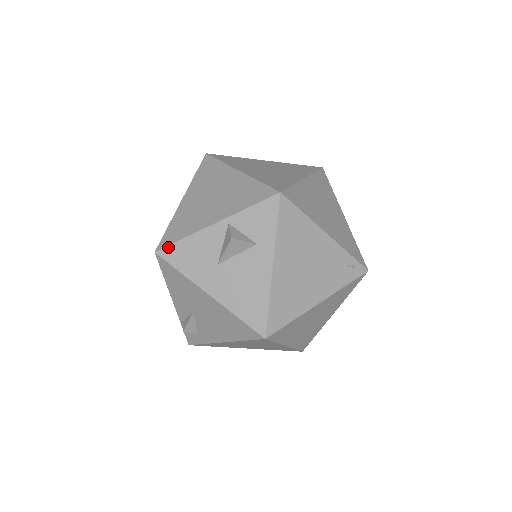
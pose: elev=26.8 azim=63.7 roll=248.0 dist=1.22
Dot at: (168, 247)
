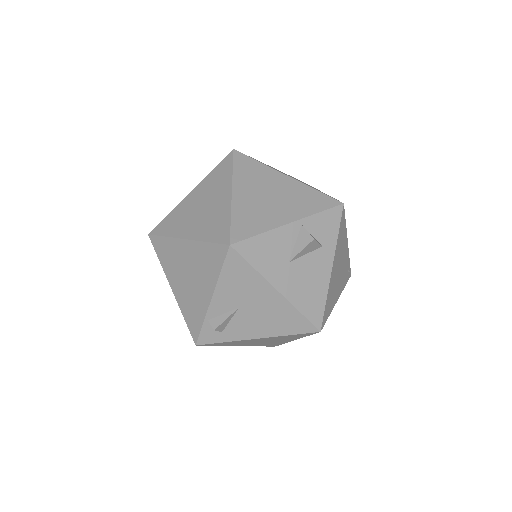
Dot at: (244, 241)
